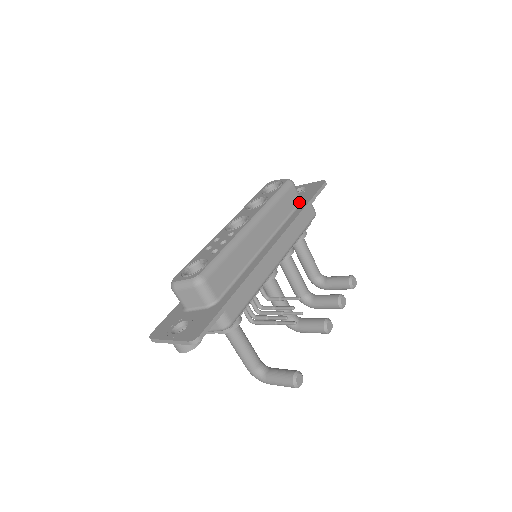
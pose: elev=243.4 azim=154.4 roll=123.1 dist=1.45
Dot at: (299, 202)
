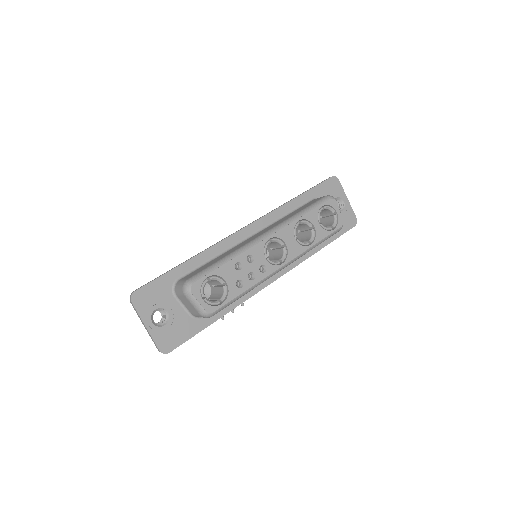
Dot at: occluded
